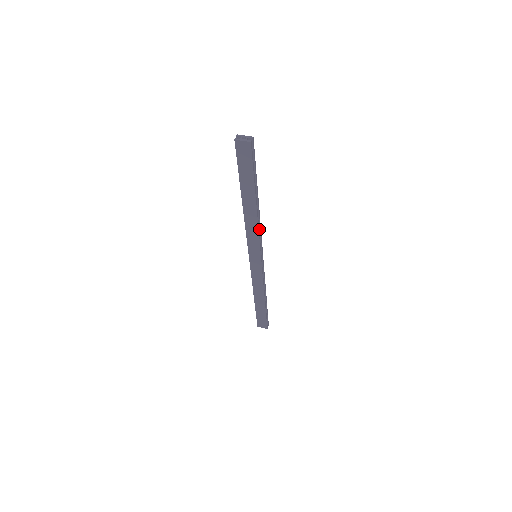
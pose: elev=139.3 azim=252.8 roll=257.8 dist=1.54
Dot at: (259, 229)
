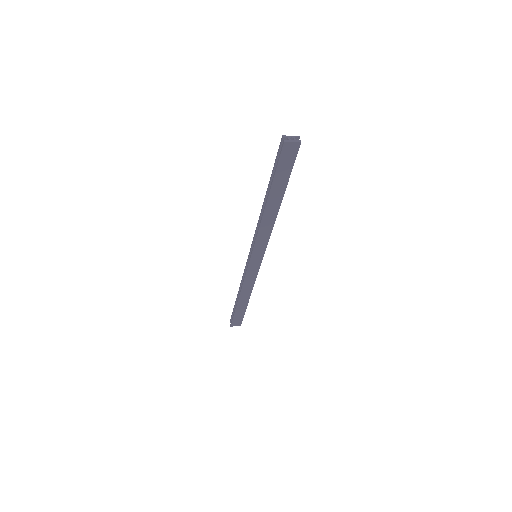
Dot at: occluded
